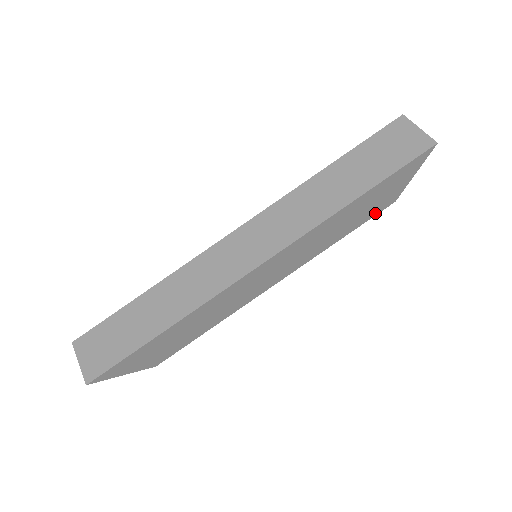
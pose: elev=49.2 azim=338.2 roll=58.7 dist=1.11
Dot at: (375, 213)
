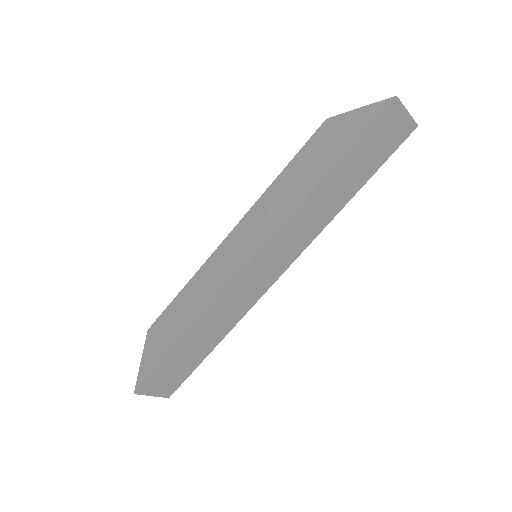
Dot at: occluded
